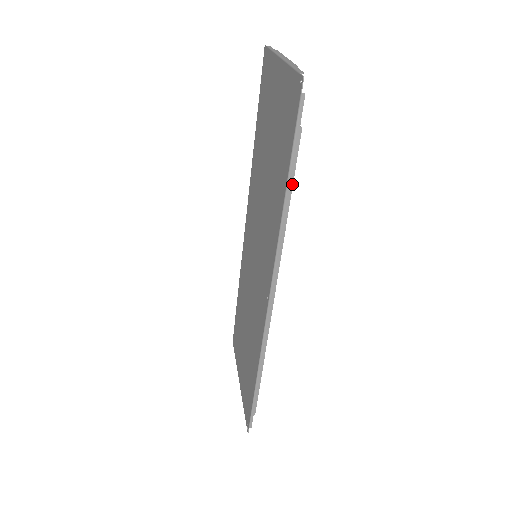
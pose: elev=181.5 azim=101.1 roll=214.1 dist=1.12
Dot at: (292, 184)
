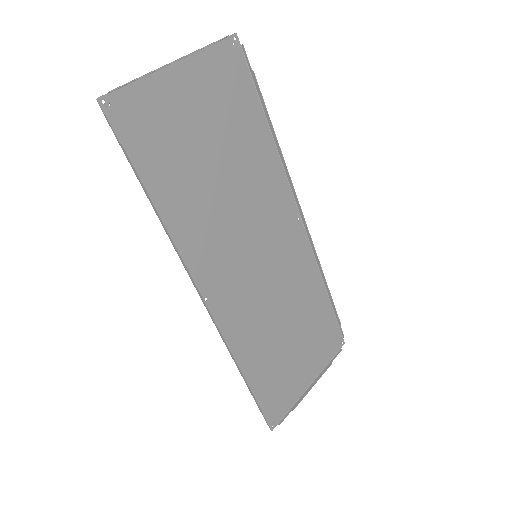
Dot at: (148, 194)
